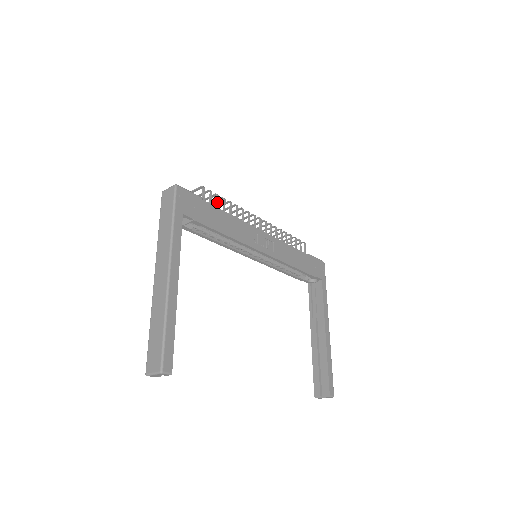
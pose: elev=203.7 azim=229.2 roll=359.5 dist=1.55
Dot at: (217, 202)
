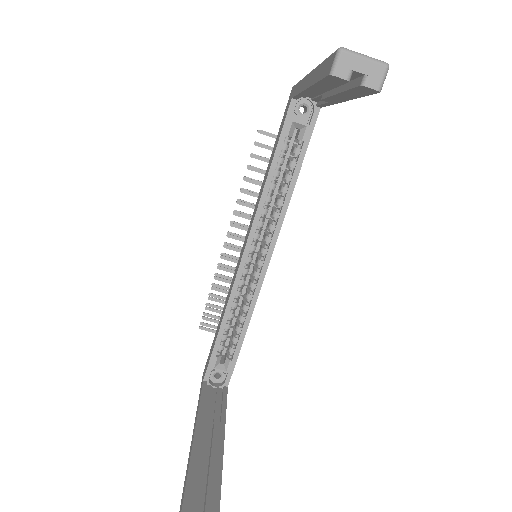
Dot at: occluded
